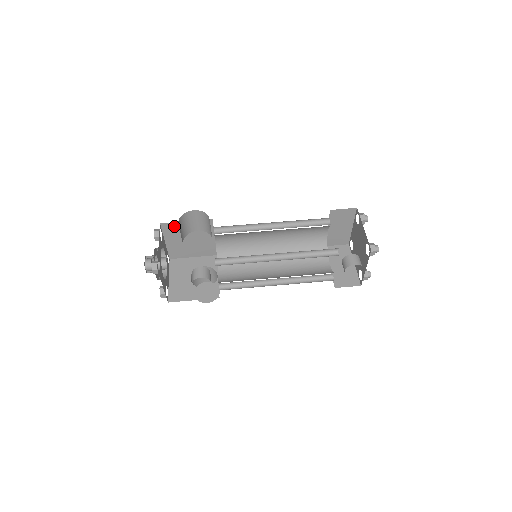
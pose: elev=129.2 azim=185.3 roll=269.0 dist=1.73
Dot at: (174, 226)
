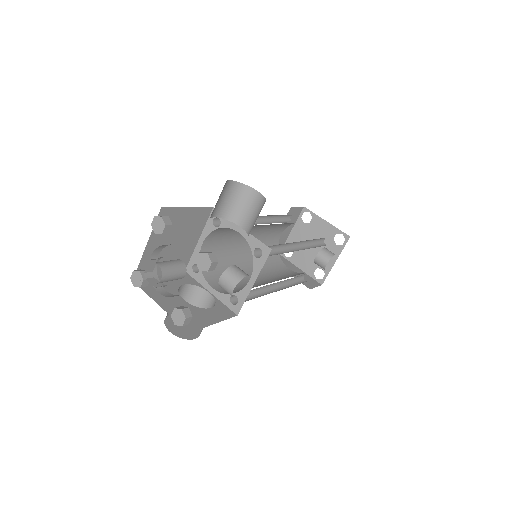
Dot at: (172, 214)
